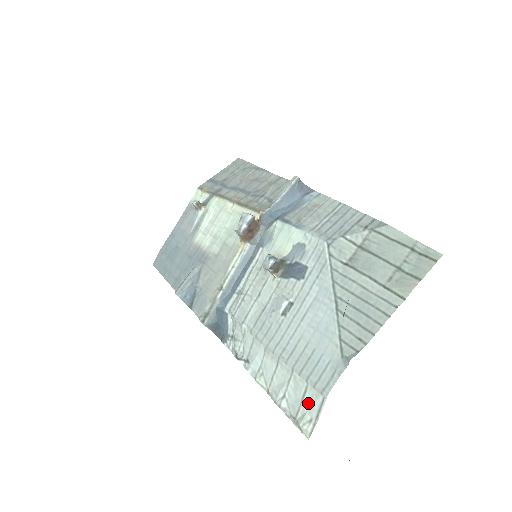
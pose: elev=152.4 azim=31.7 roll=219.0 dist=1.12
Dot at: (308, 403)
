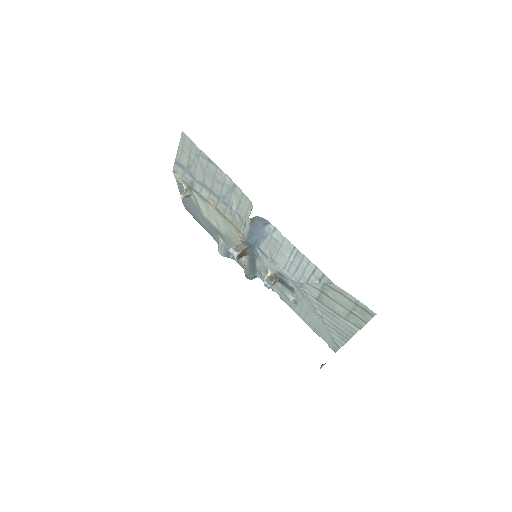
Dot at: occluded
